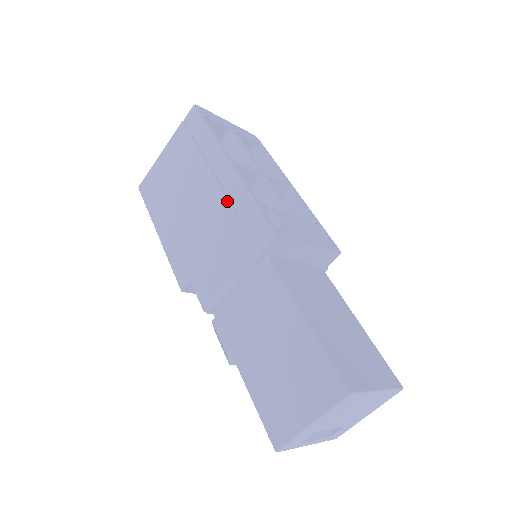
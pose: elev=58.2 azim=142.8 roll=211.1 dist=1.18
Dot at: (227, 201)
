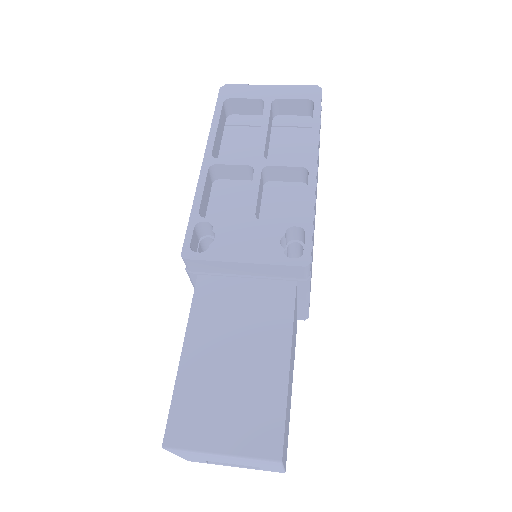
Dot at: occluded
